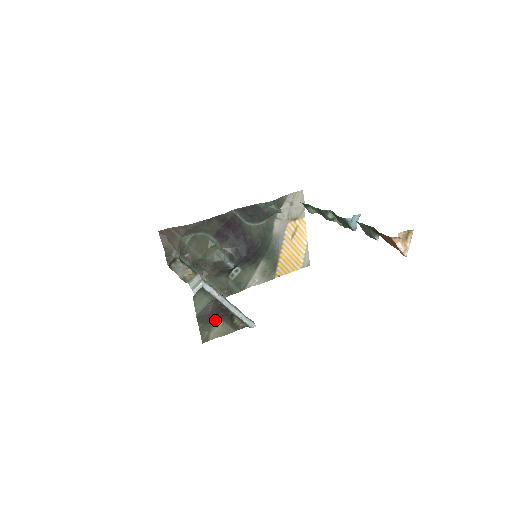
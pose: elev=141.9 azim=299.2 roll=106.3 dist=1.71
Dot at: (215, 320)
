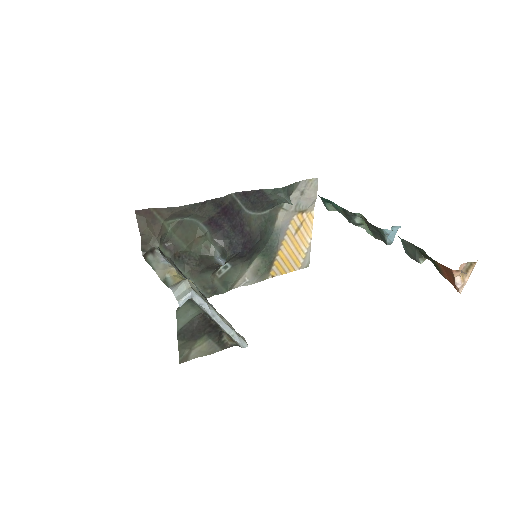
Dot at: (200, 337)
